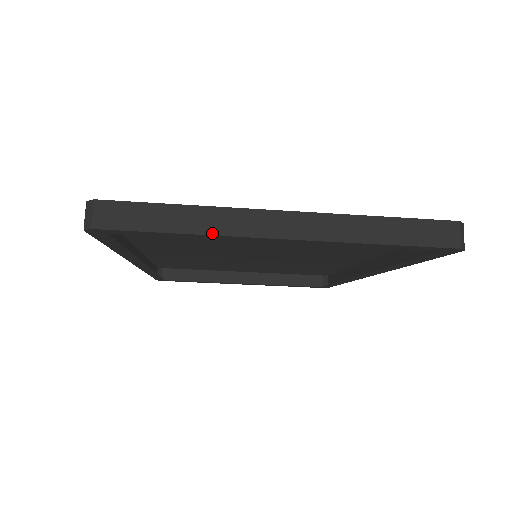
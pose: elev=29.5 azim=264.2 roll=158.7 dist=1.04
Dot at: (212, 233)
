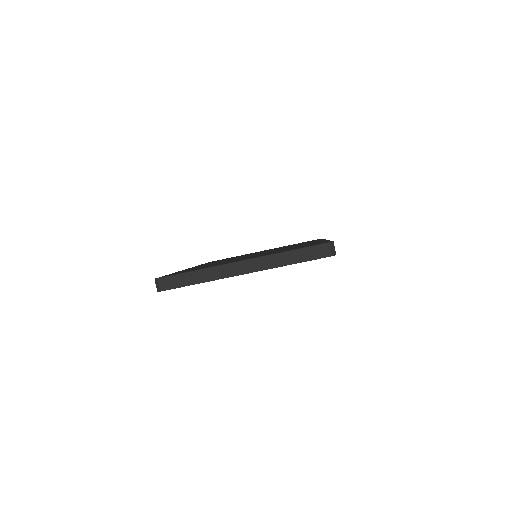
Dot at: (212, 280)
